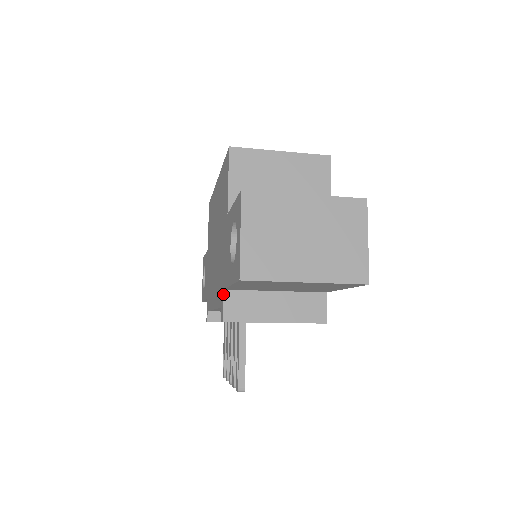
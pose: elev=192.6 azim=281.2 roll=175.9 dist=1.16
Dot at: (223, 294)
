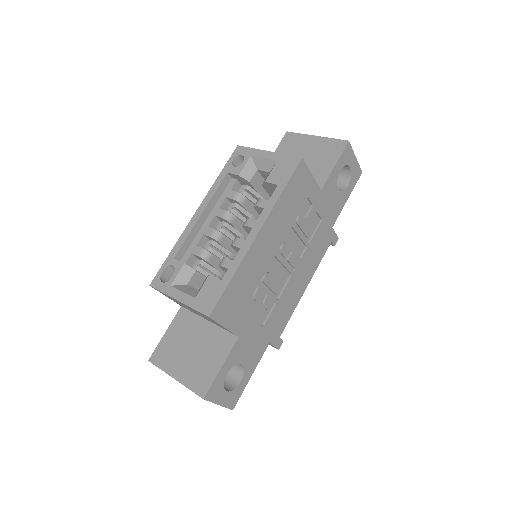
Dot at: occluded
